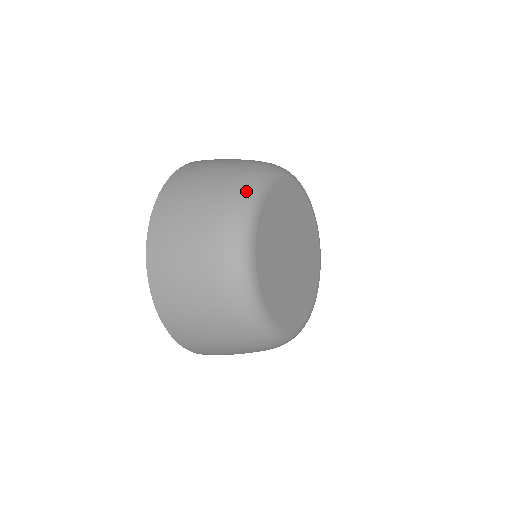
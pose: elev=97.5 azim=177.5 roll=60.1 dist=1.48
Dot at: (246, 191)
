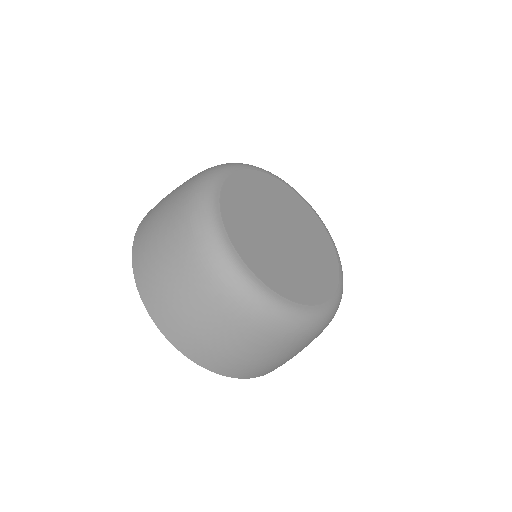
Dot at: occluded
